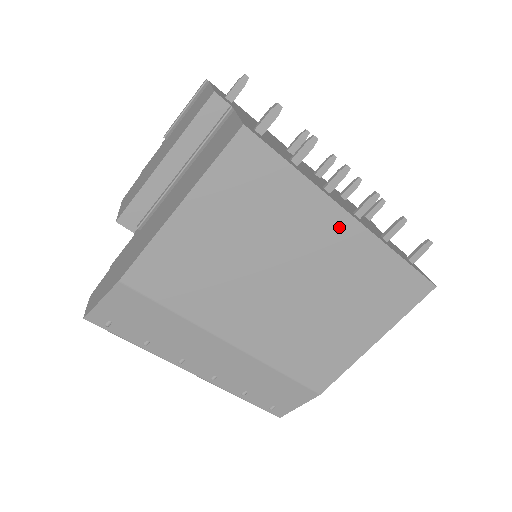
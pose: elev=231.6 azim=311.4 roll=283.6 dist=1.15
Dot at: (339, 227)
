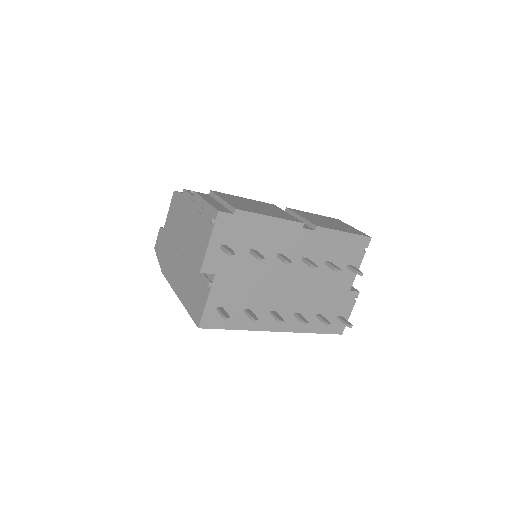
Dot at: occluded
